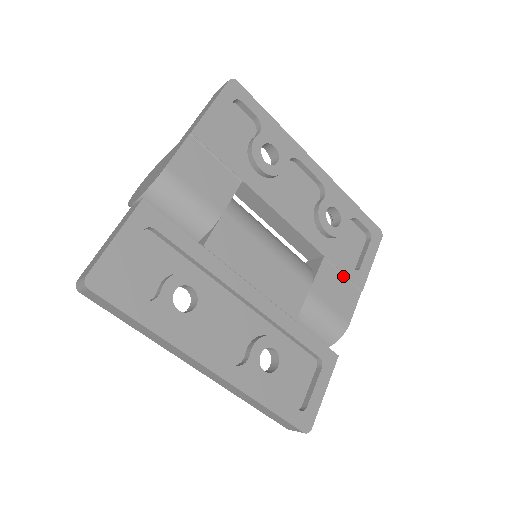
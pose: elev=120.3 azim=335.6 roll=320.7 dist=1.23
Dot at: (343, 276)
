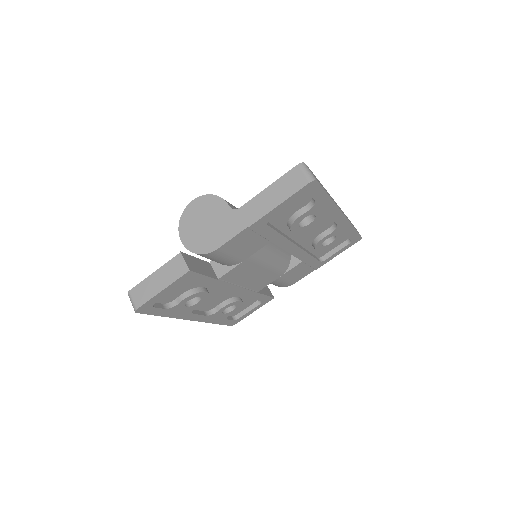
Dot at: (309, 266)
